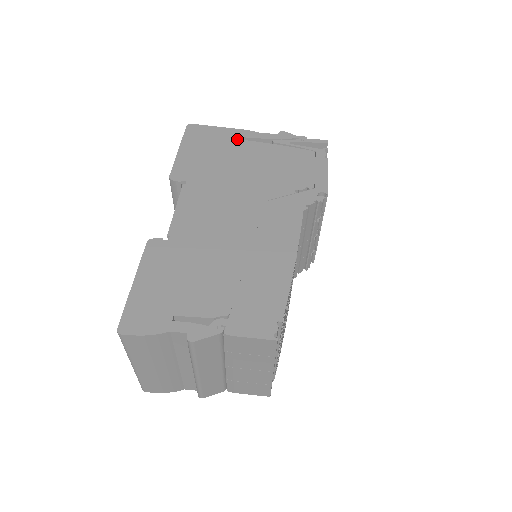
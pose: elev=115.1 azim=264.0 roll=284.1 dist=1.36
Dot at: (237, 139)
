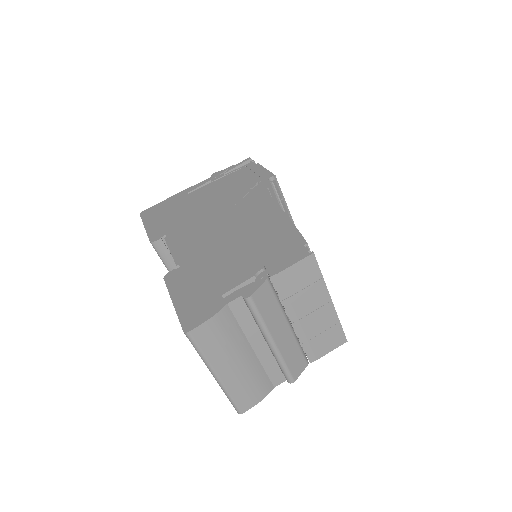
Dot at: (184, 196)
